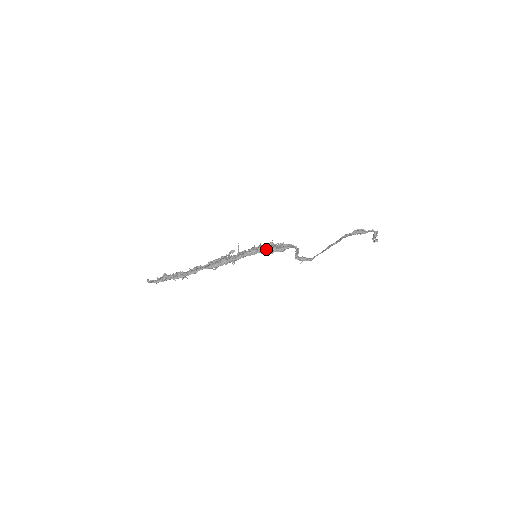
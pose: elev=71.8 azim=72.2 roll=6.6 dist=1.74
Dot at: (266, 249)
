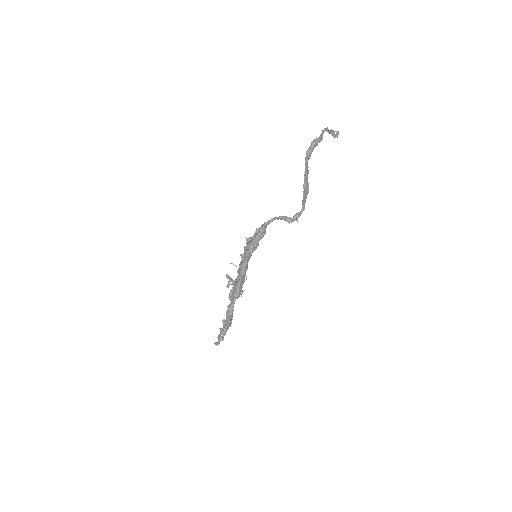
Dot at: (247, 249)
